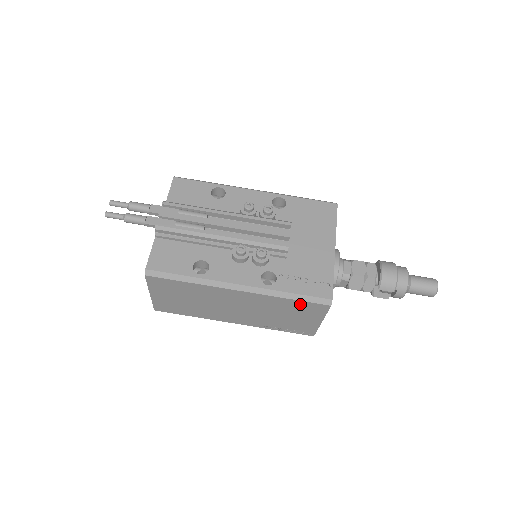
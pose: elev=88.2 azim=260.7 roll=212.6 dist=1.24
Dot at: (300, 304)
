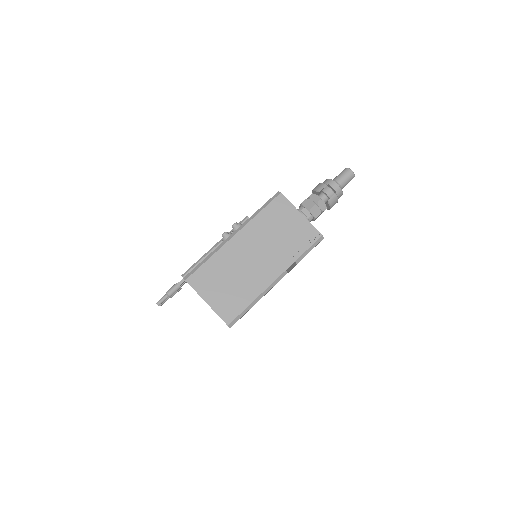
Dot at: (270, 210)
